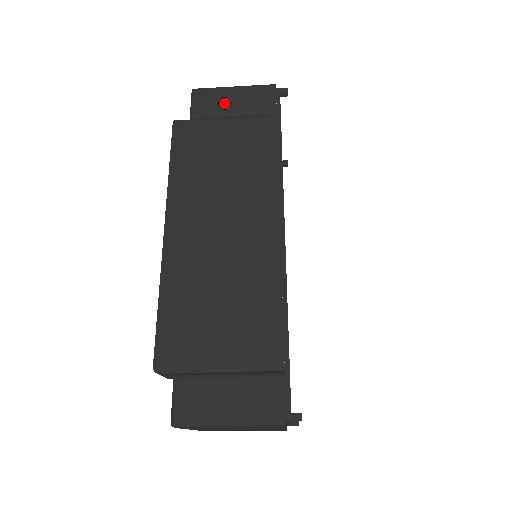
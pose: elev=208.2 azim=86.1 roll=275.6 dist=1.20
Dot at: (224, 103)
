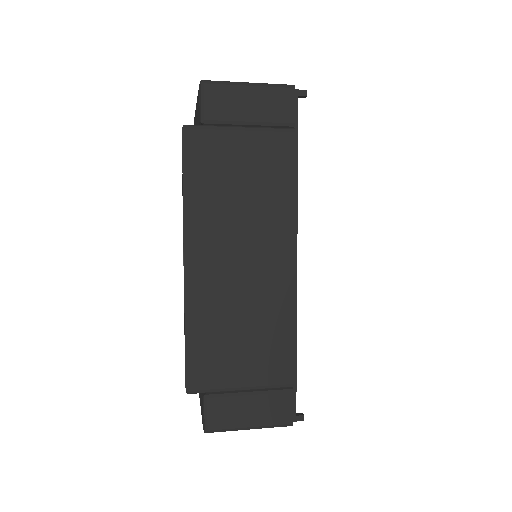
Dot at: (239, 107)
